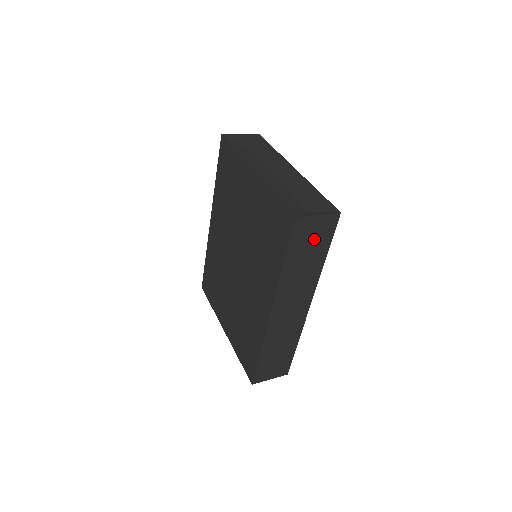
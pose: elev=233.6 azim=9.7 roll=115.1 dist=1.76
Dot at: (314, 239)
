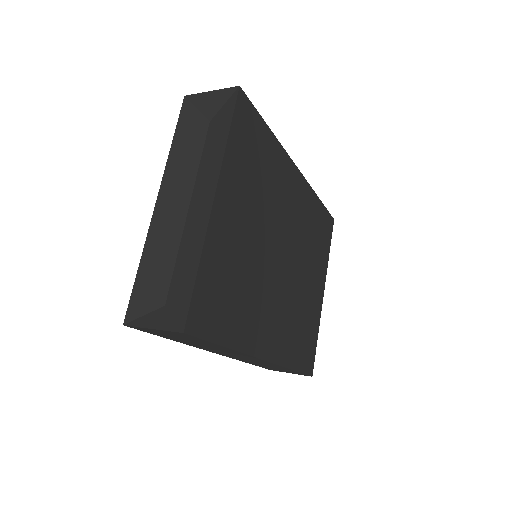
Dot at: (181, 337)
